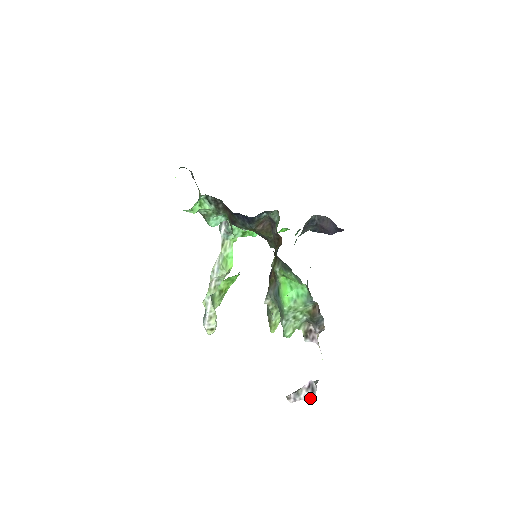
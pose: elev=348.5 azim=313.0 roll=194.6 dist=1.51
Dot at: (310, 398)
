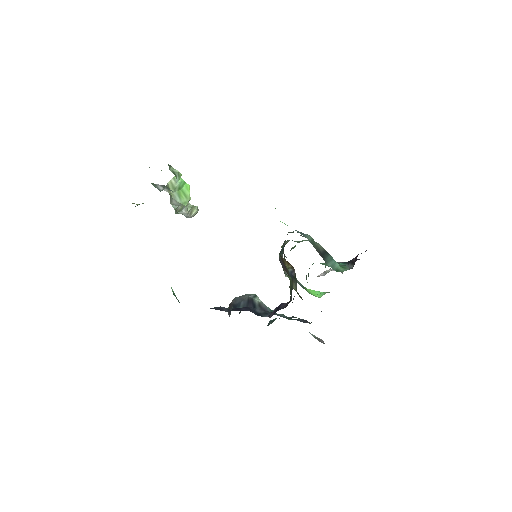
Dot at: occluded
